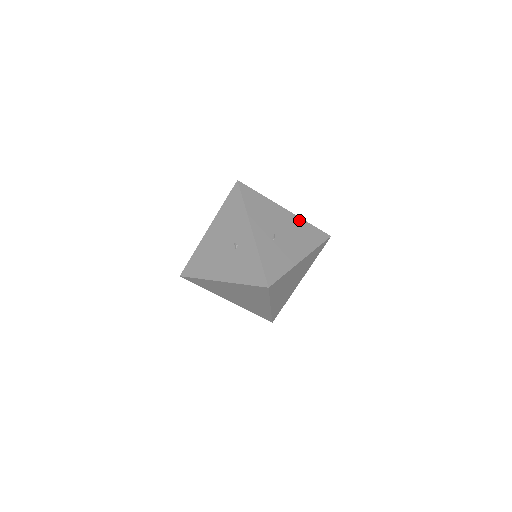
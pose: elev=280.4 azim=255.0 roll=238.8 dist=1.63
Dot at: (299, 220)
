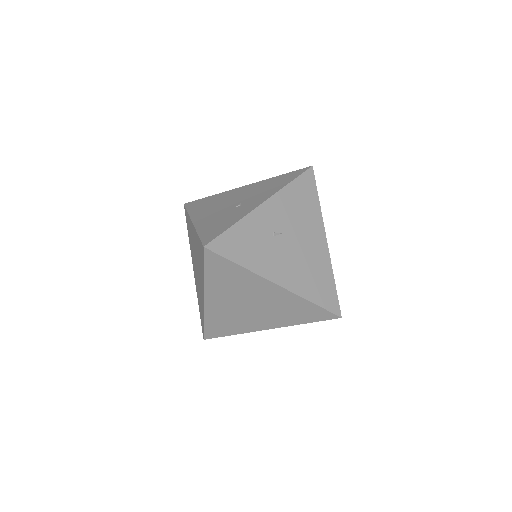
Dot at: (327, 262)
